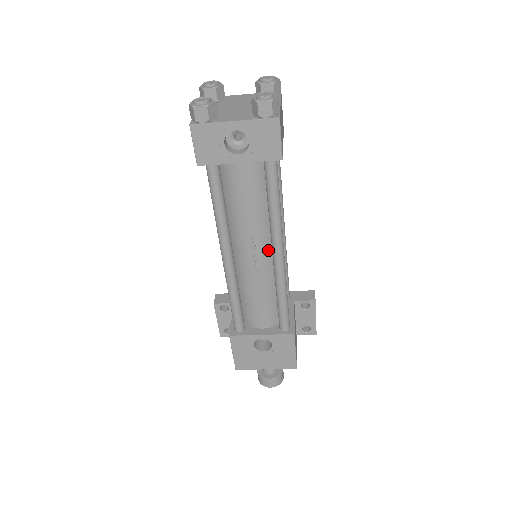
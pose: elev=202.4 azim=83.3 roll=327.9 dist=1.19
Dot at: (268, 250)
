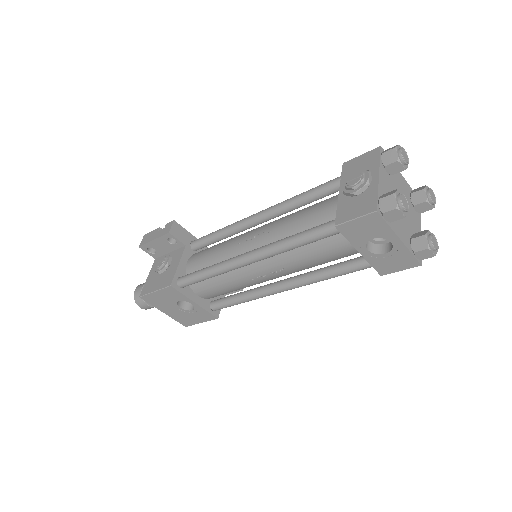
Dot at: occluded
